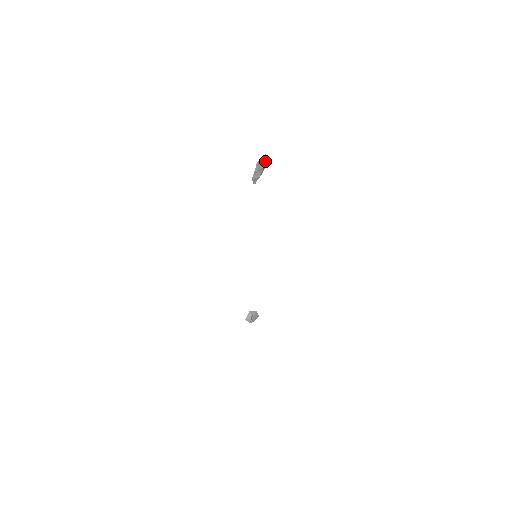
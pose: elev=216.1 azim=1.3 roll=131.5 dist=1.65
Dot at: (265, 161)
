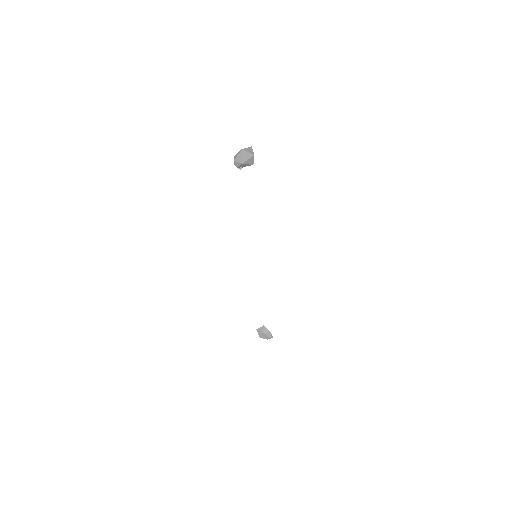
Dot at: (247, 150)
